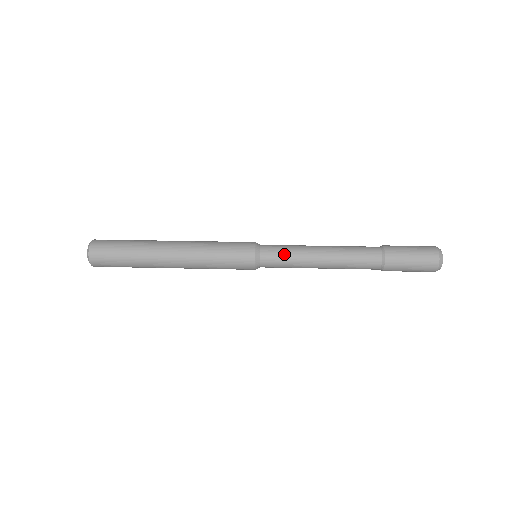
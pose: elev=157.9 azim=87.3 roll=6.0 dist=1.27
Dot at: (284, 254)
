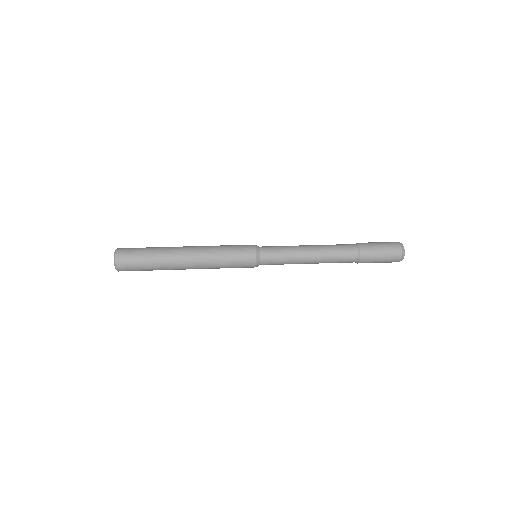
Dot at: (279, 247)
